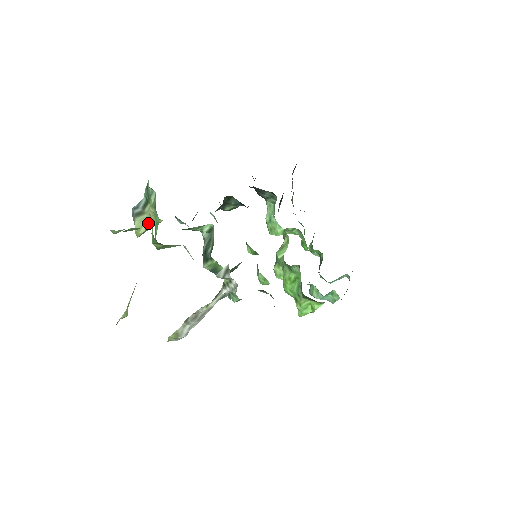
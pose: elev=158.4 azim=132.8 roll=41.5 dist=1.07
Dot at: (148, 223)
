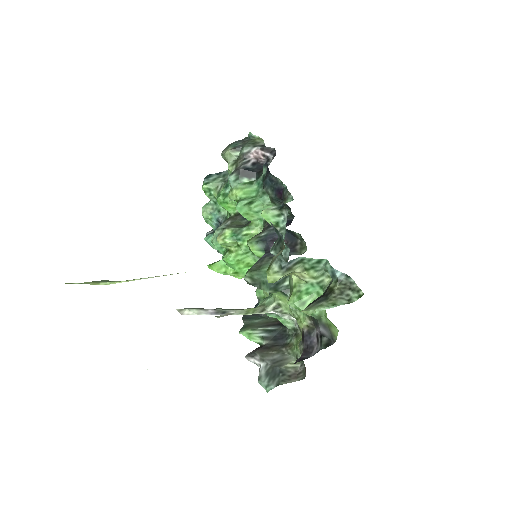
Dot at: occluded
